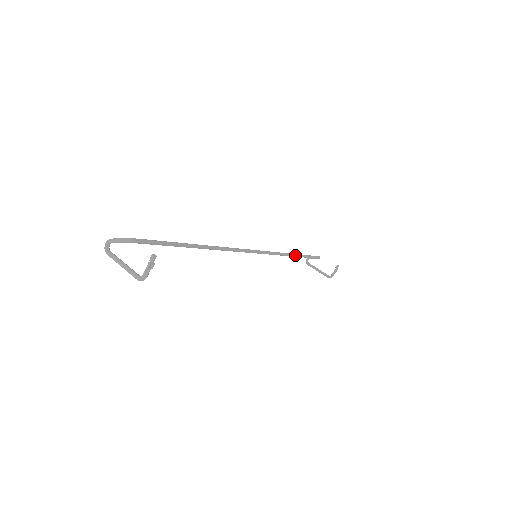
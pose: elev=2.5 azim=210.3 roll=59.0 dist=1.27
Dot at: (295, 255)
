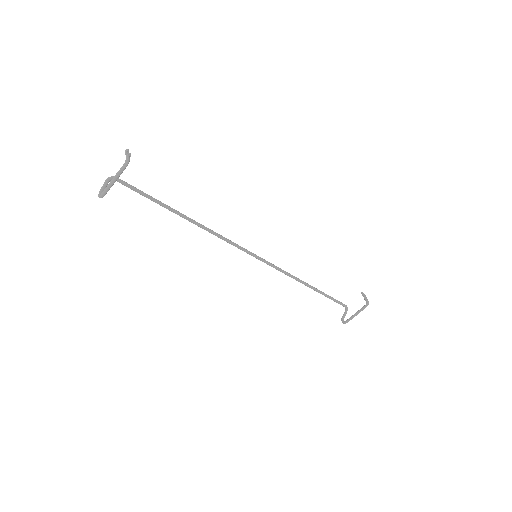
Dot at: (308, 284)
